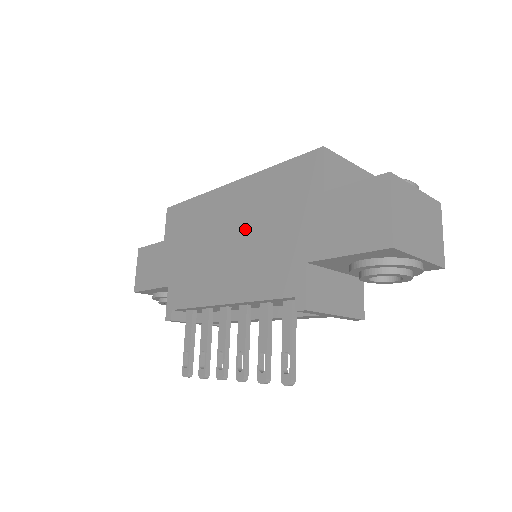
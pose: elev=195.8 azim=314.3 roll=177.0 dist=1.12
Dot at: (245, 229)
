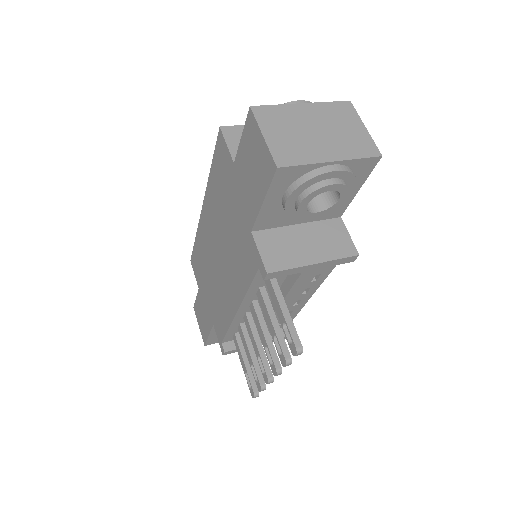
Dot at: (220, 237)
